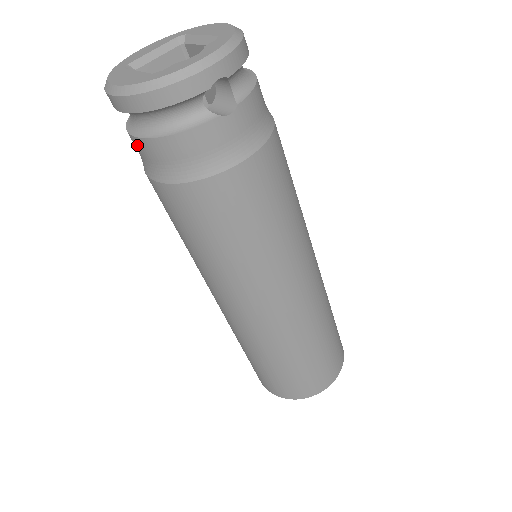
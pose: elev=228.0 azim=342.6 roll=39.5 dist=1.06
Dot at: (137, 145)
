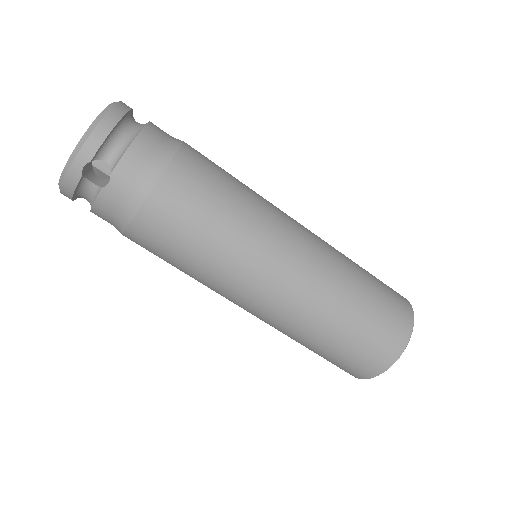
Dot at: occluded
